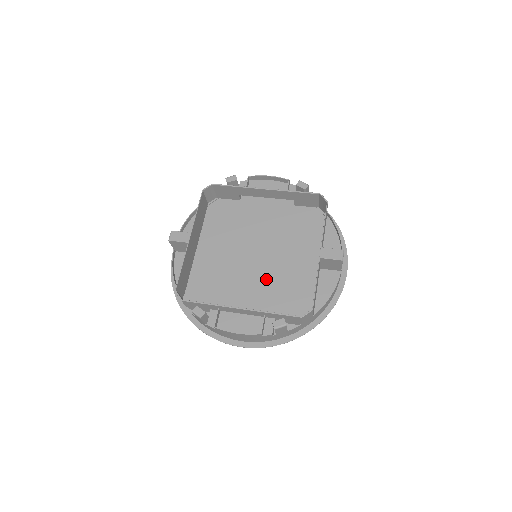
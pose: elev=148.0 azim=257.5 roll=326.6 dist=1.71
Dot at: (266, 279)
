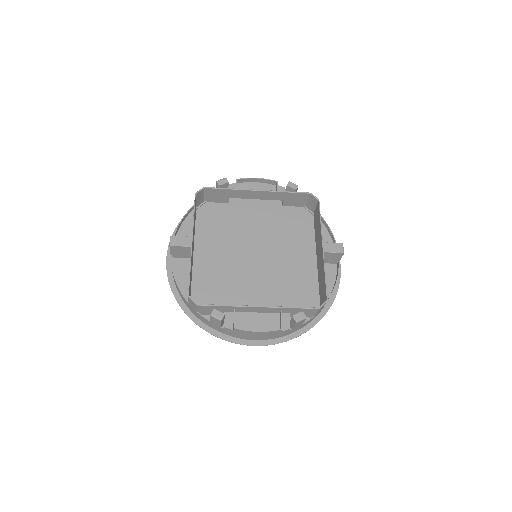
Dot at: (270, 277)
